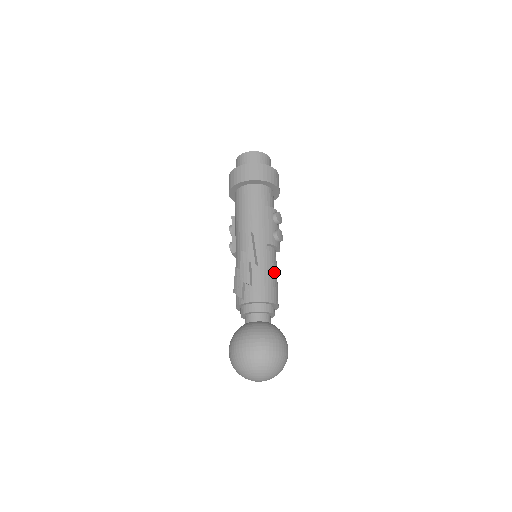
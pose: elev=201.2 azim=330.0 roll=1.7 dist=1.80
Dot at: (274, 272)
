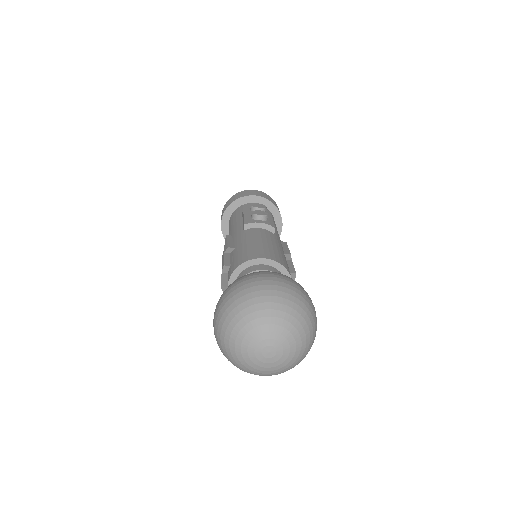
Dot at: (260, 240)
